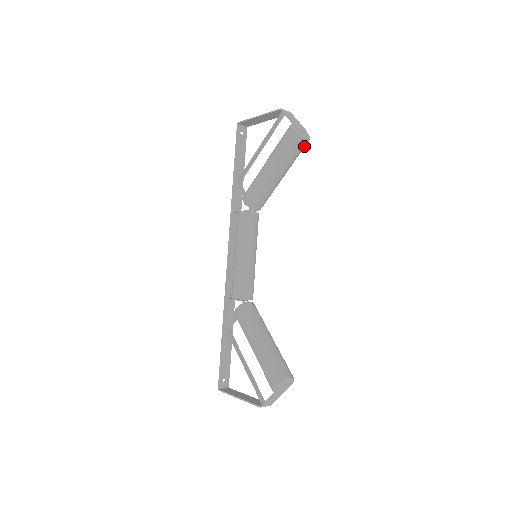
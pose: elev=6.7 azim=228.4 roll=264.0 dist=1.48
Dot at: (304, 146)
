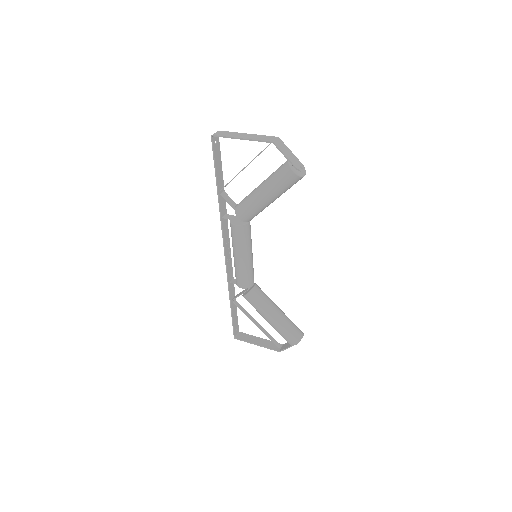
Dot at: occluded
